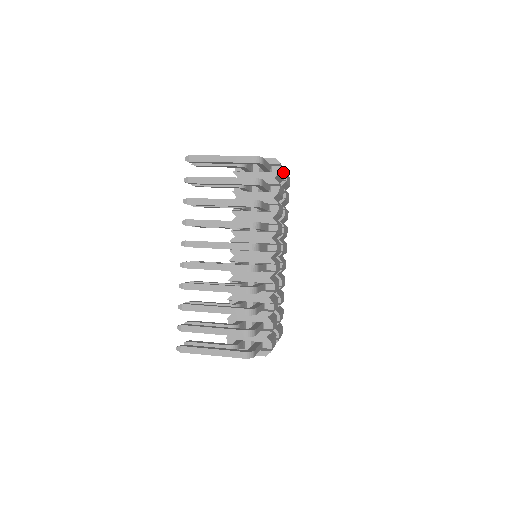
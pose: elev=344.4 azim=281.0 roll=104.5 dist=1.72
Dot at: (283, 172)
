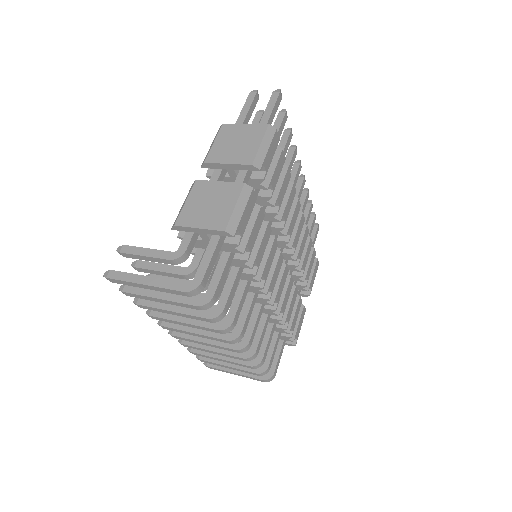
Dot at: (250, 202)
